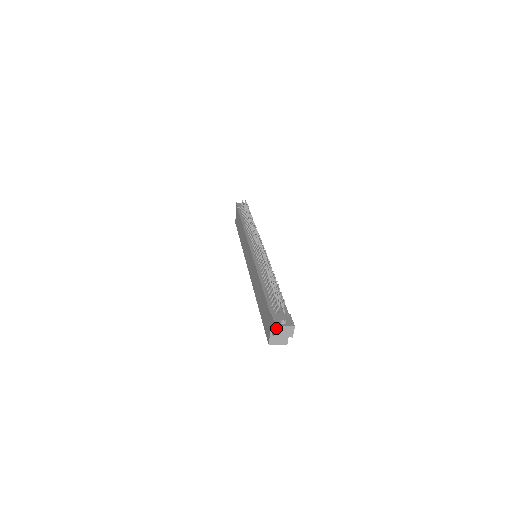
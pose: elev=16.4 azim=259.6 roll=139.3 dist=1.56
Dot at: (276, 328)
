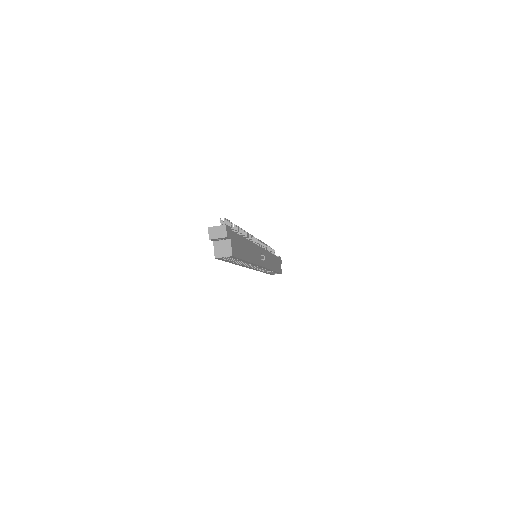
Dot at: (209, 230)
